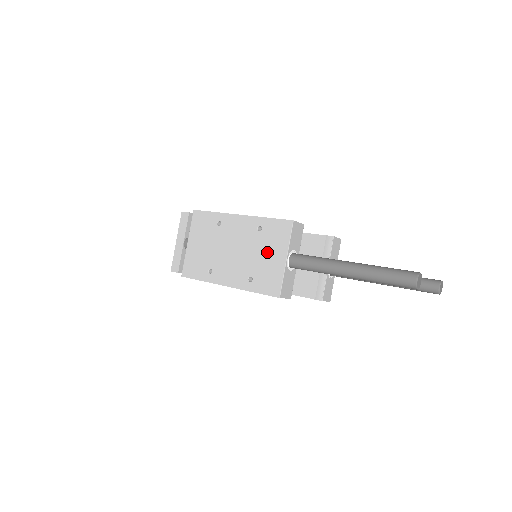
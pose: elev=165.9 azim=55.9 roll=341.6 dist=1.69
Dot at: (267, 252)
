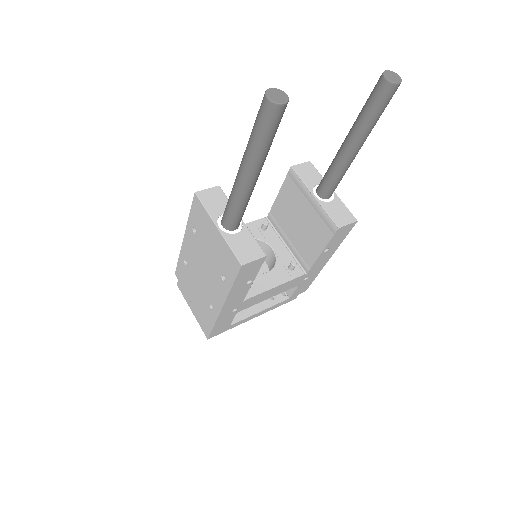
Dot at: (209, 241)
